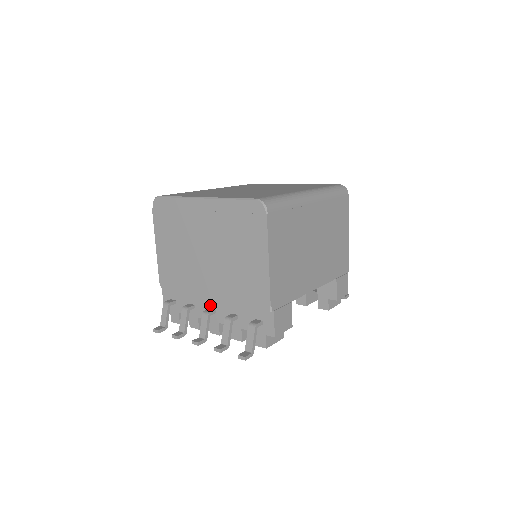
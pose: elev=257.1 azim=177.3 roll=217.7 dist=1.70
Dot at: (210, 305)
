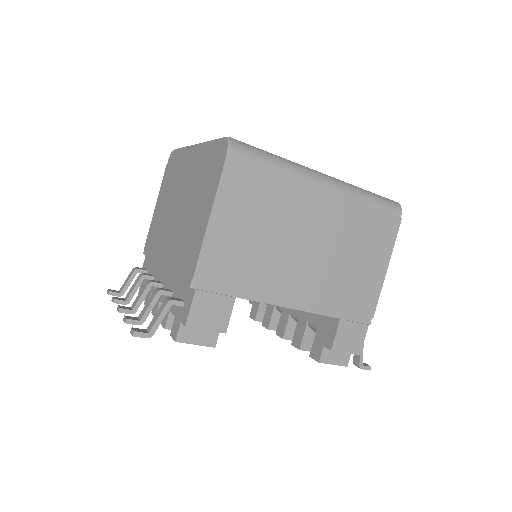
Dot at: (162, 277)
